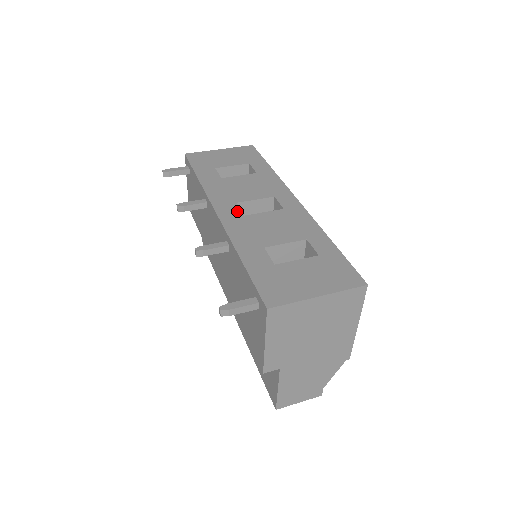
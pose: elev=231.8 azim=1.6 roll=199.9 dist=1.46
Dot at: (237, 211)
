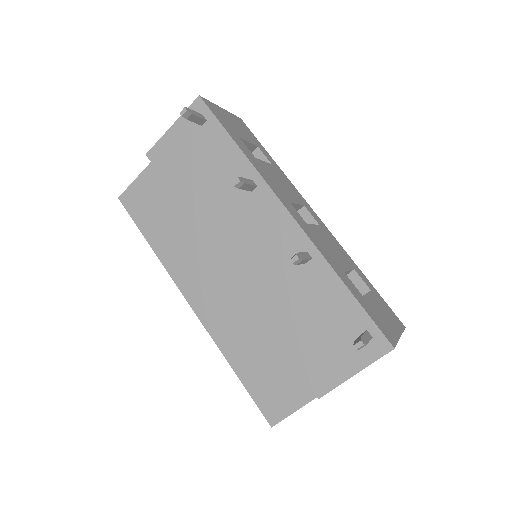
Dot at: (299, 215)
